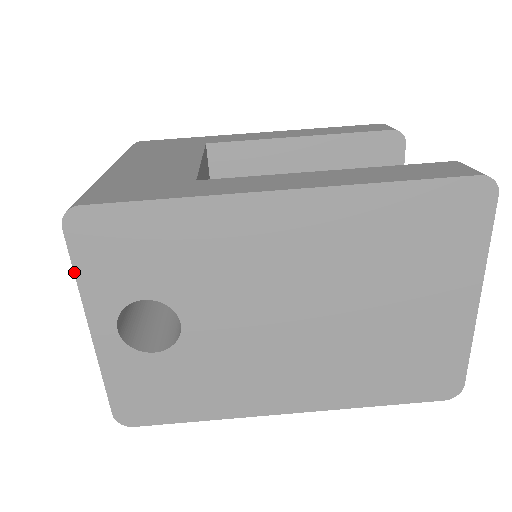
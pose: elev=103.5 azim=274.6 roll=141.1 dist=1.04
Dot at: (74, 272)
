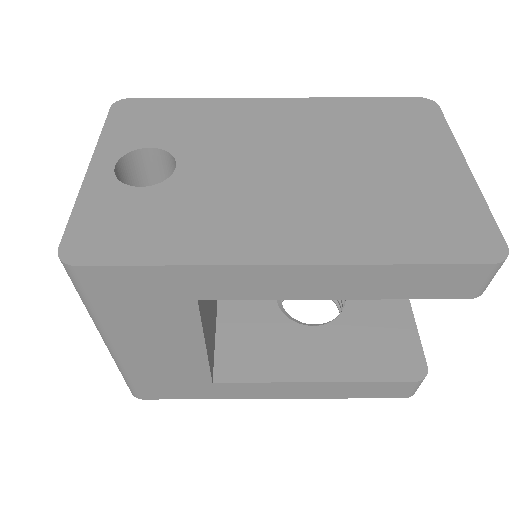
Dot at: (103, 129)
